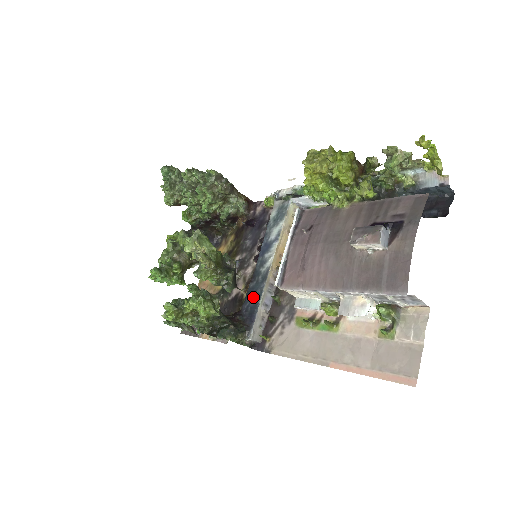
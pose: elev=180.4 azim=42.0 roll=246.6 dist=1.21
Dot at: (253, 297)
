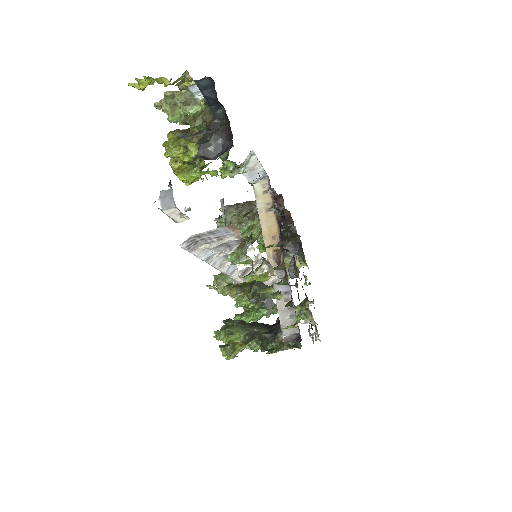
Dot at: occluded
